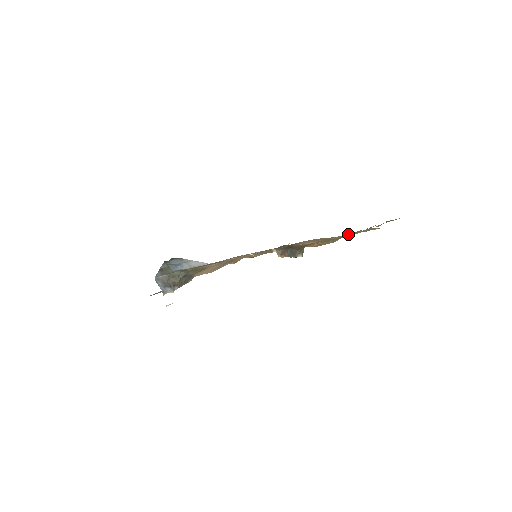
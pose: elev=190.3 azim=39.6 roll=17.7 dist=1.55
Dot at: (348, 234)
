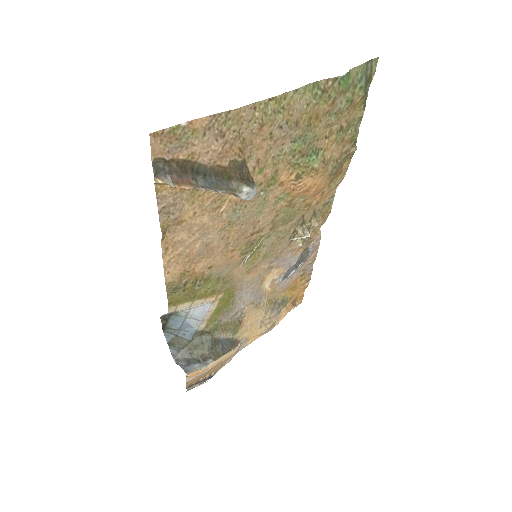
Dot at: (267, 101)
